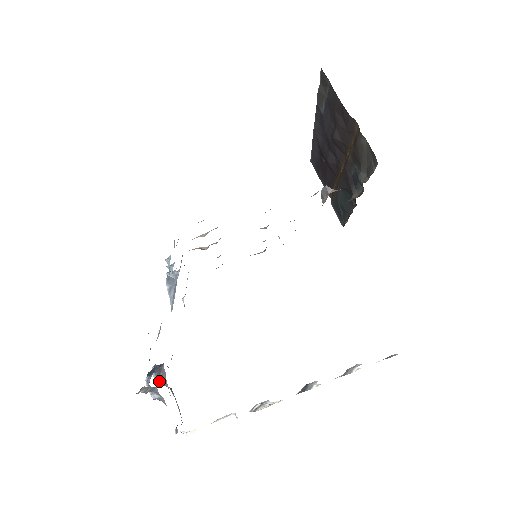
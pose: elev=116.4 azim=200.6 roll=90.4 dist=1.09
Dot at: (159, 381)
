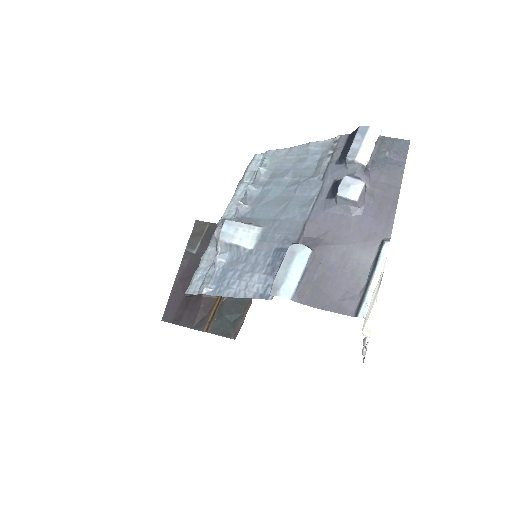
Dot at: (311, 249)
